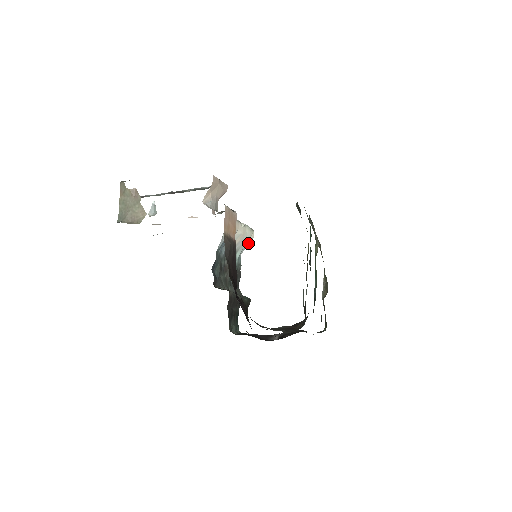
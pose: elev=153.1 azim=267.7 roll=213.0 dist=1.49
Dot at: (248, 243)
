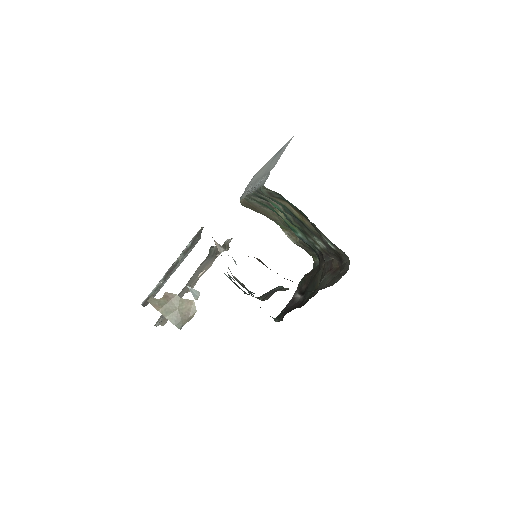
Dot at: occluded
